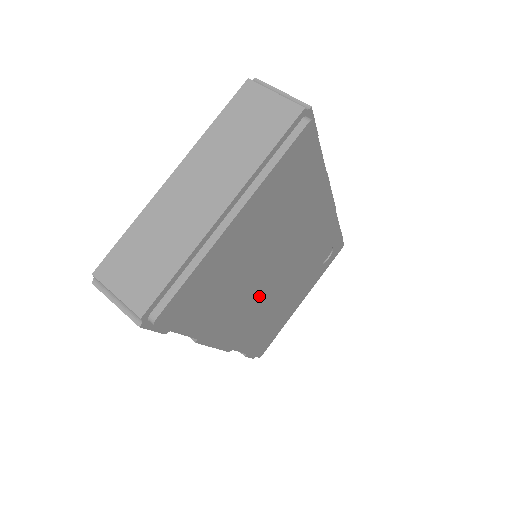
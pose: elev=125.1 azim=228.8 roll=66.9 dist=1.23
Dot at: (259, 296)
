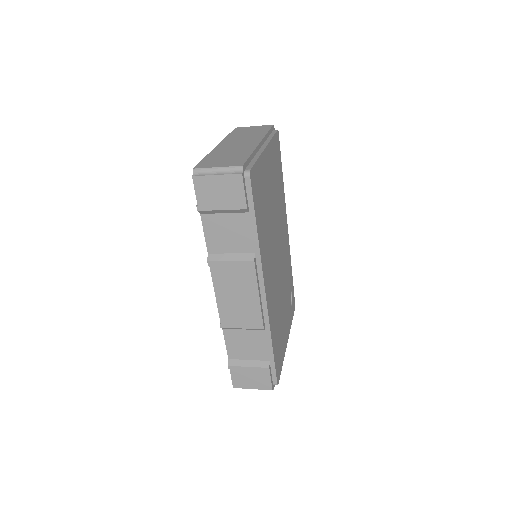
Dot at: (274, 265)
